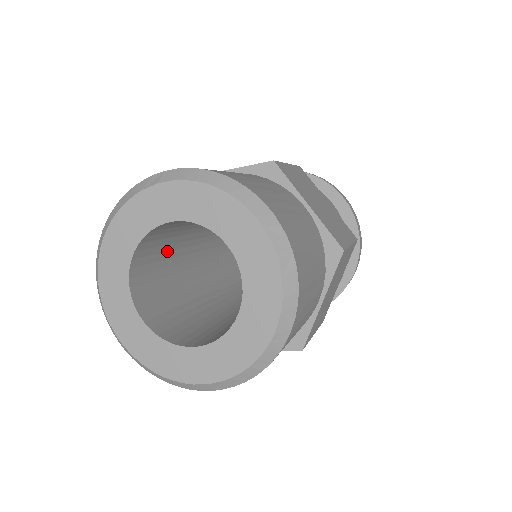
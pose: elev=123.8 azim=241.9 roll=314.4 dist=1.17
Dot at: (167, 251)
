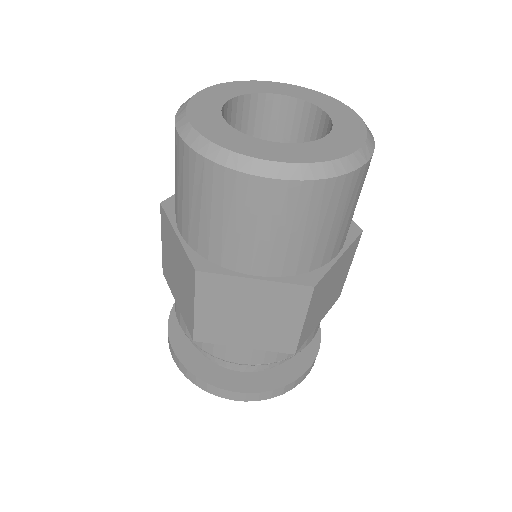
Dot at: occluded
